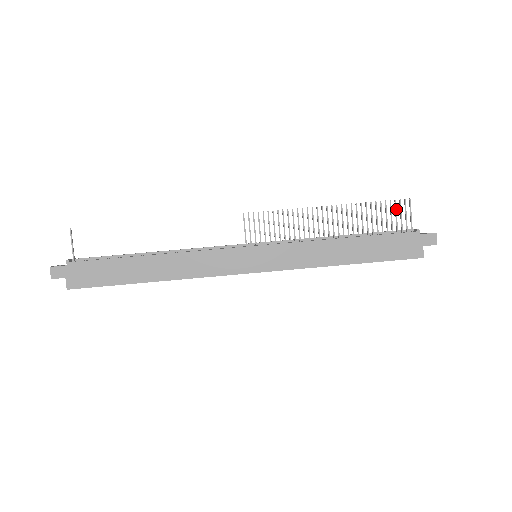
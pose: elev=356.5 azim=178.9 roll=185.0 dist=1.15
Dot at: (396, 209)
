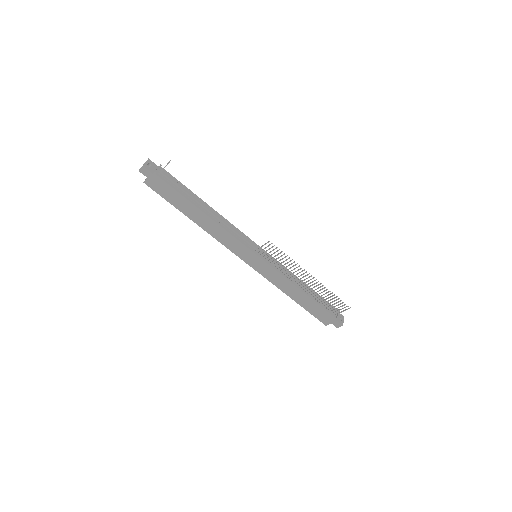
Dot at: occluded
